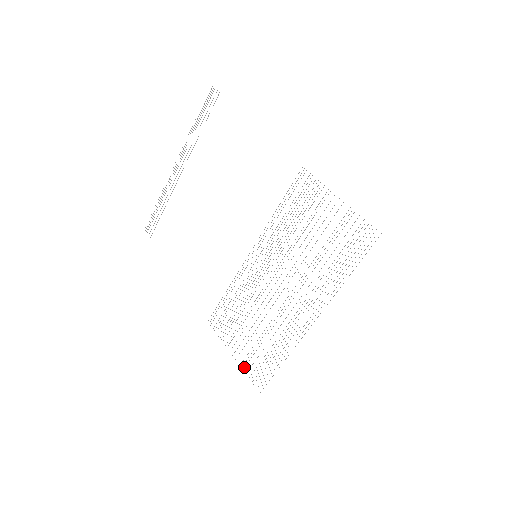
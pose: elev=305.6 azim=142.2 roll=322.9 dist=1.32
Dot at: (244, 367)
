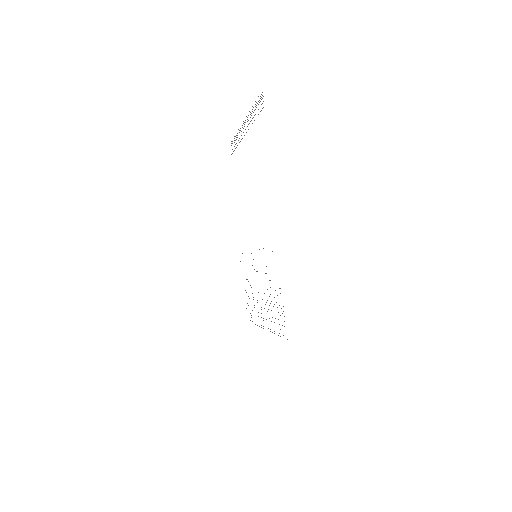
Dot at: occluded
